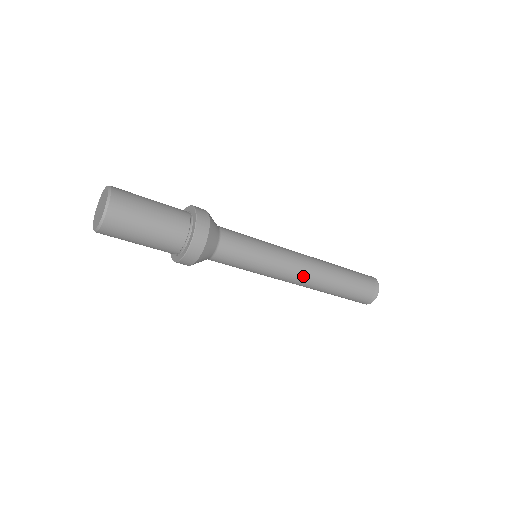
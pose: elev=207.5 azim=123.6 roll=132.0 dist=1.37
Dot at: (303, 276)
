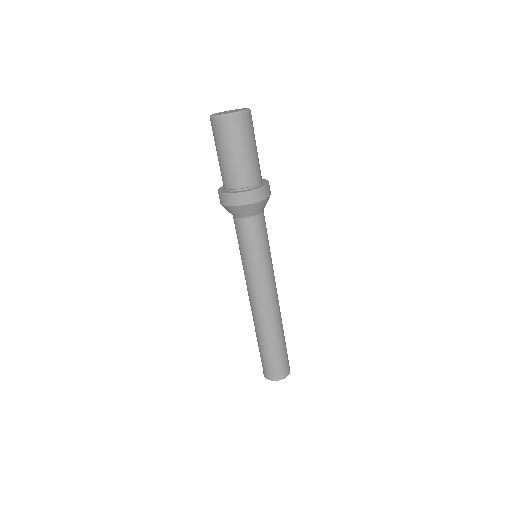
Dot at: (264, 303)
